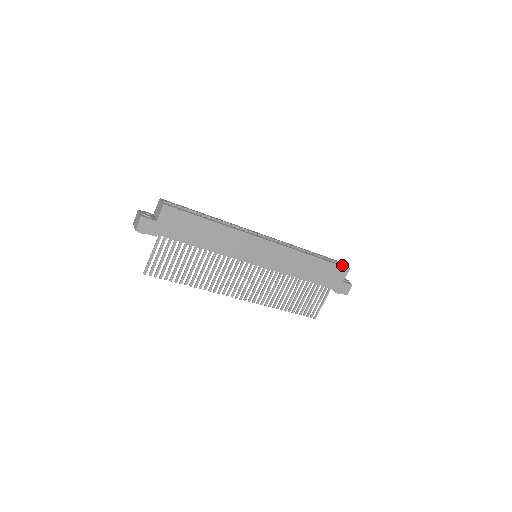
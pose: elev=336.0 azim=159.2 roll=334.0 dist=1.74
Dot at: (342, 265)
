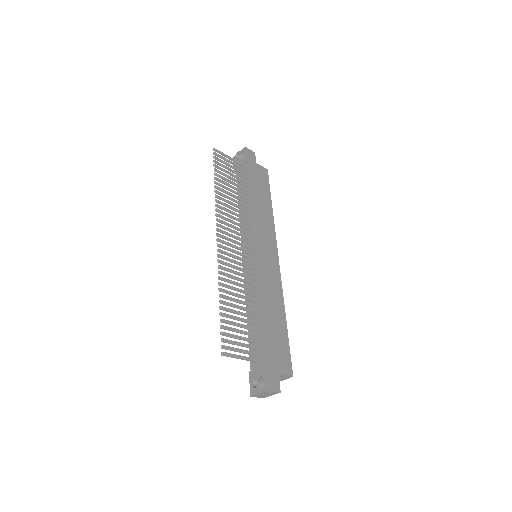
Dot at: (289, 366)
